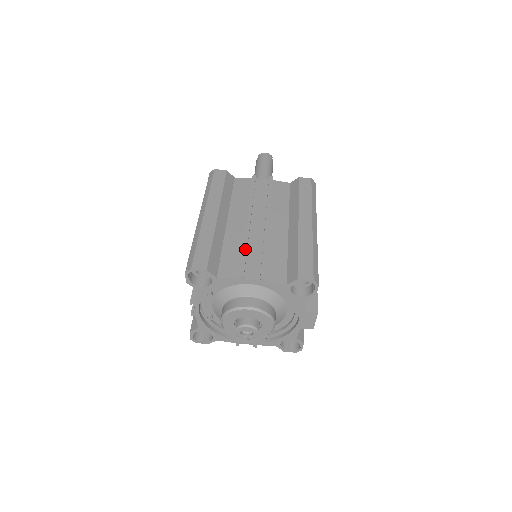
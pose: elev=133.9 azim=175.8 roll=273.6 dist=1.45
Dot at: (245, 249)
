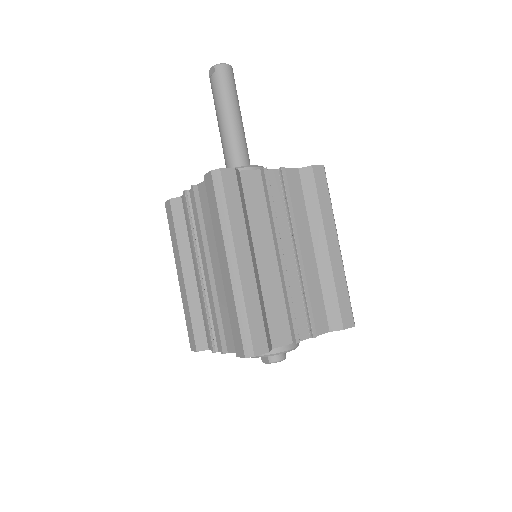
Dot at: (291, 304)
